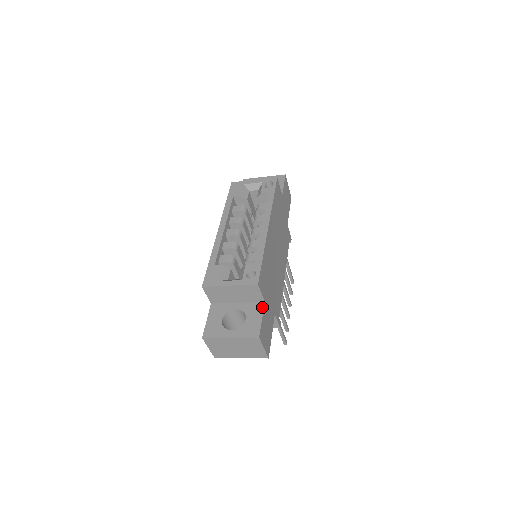
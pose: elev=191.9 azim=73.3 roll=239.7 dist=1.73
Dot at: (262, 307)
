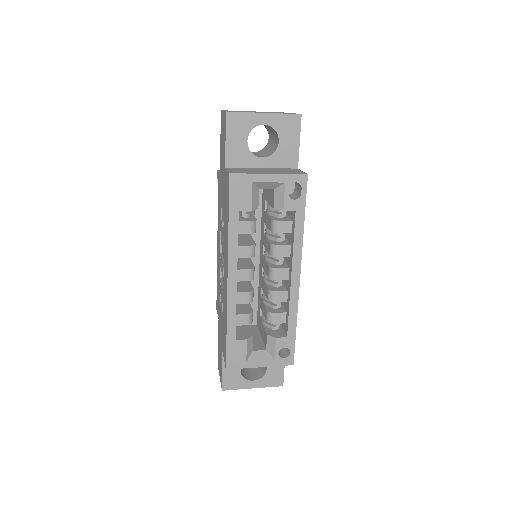
Dot at: occluded
